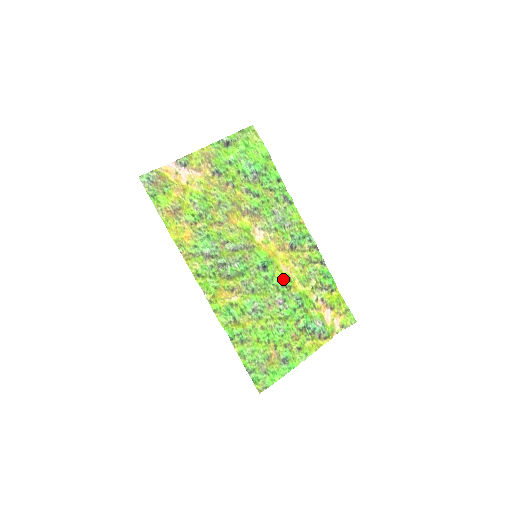
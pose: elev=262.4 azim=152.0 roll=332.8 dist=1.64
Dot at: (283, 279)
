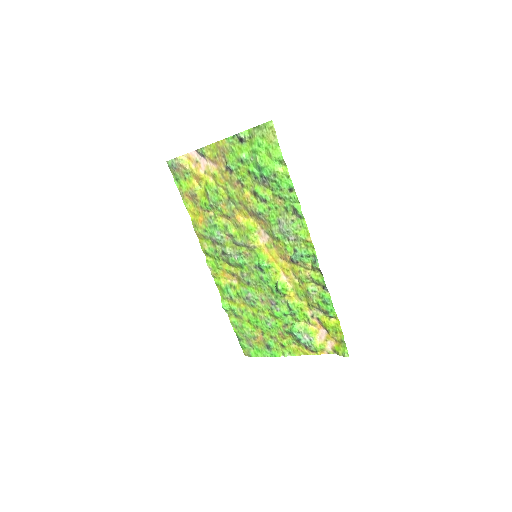
Dot at: (276, 286)
